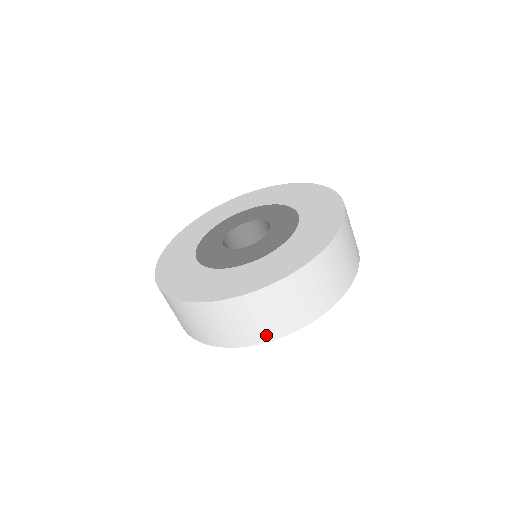
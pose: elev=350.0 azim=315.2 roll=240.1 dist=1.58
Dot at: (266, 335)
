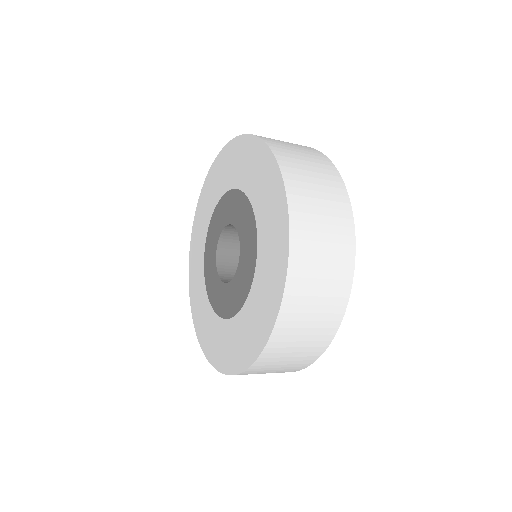
Dot at: (291, 371)
